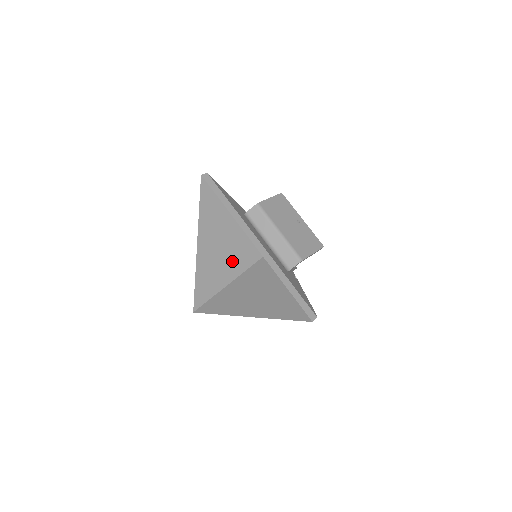
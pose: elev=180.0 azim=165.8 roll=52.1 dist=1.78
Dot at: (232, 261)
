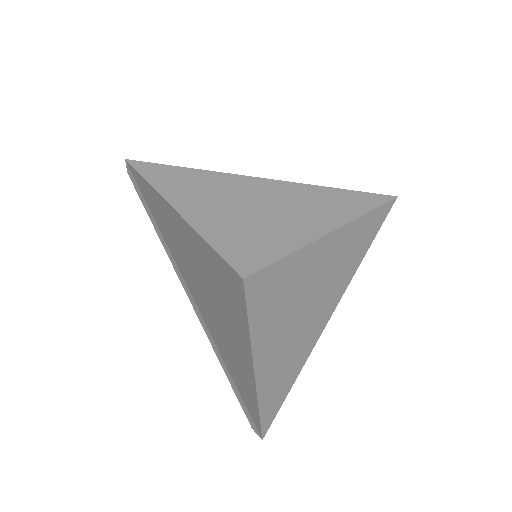
Dot at: (229, 309)
